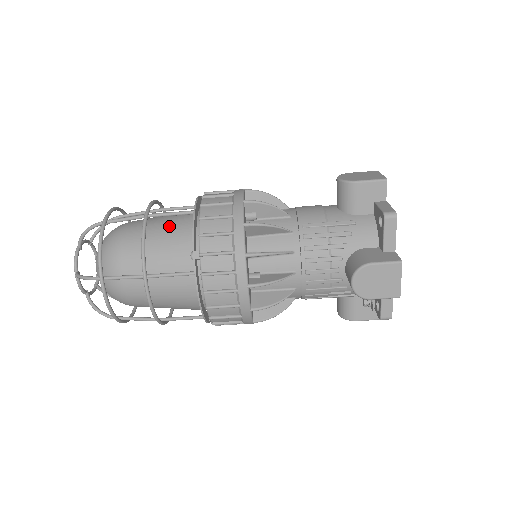
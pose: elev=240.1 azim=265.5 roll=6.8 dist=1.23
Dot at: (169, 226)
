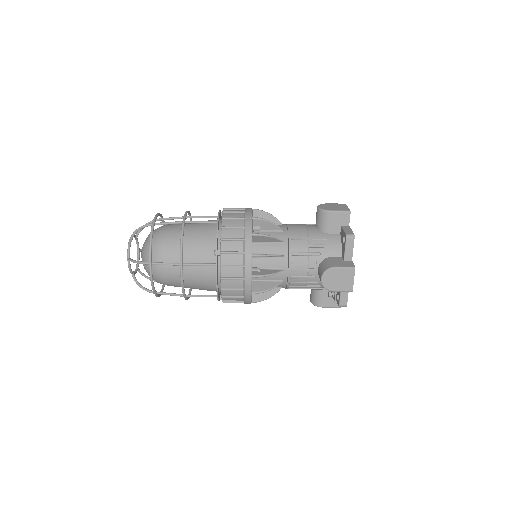
Dot at: (198, 230)
